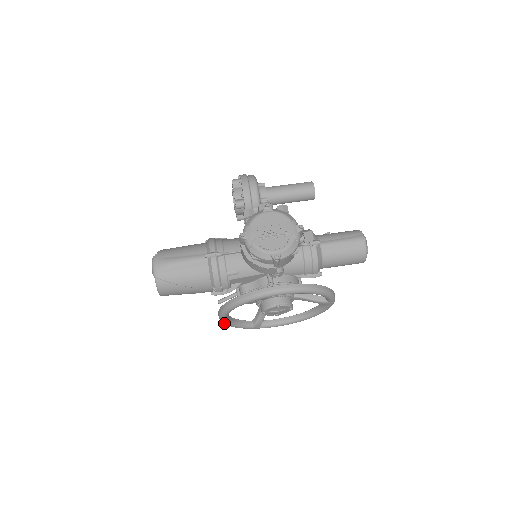
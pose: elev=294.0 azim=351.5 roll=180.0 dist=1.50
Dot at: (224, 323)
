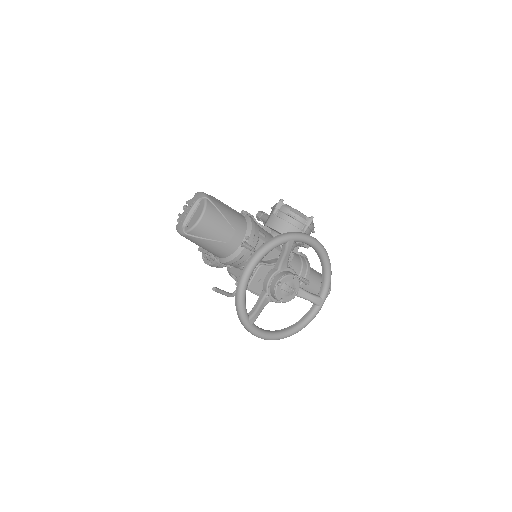
Dot at: (245, 280)
